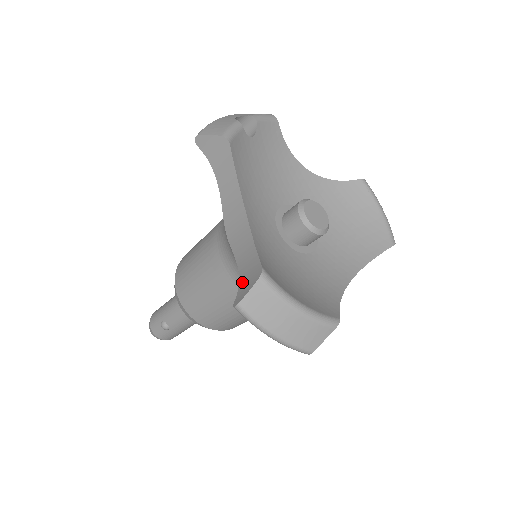
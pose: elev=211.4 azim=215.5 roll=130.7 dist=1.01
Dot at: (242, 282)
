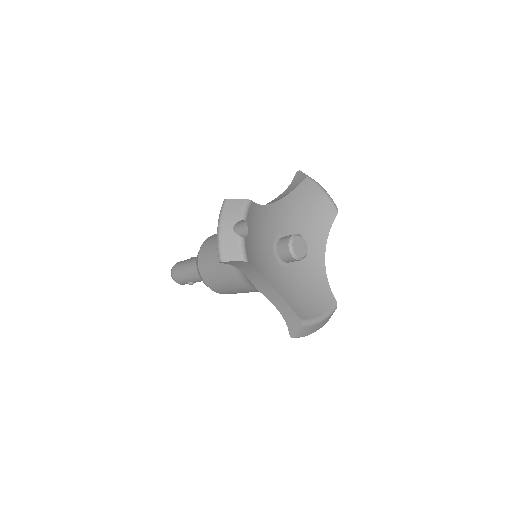
Dot at: (287, 321)
